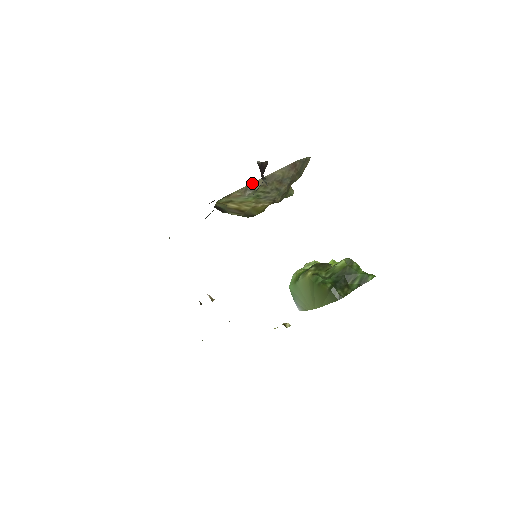
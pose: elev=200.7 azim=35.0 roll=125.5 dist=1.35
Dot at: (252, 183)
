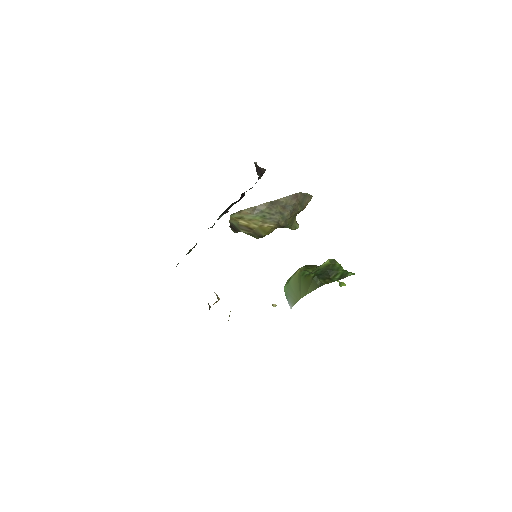
Dot at: (260, 205)
